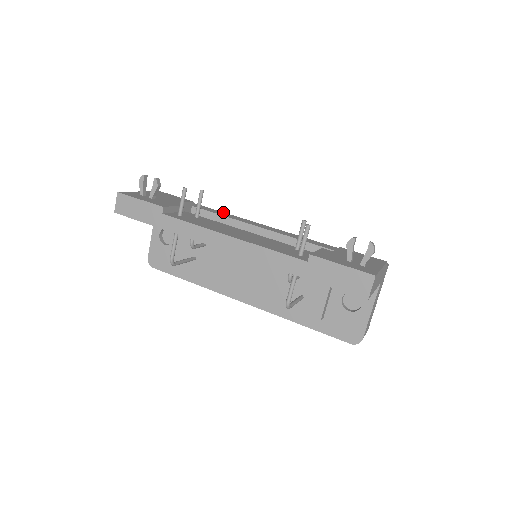
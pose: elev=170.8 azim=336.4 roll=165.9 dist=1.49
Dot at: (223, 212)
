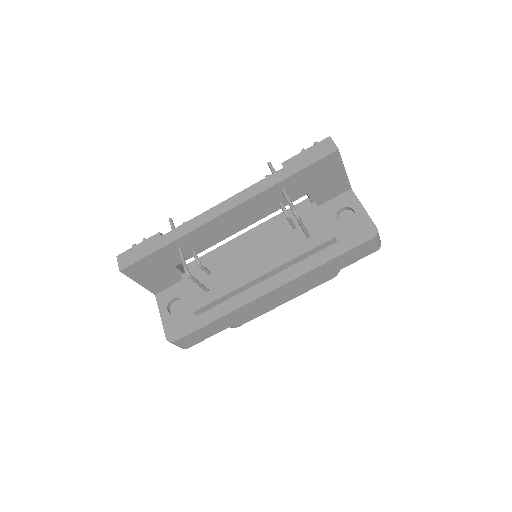
Dot at: occluded
